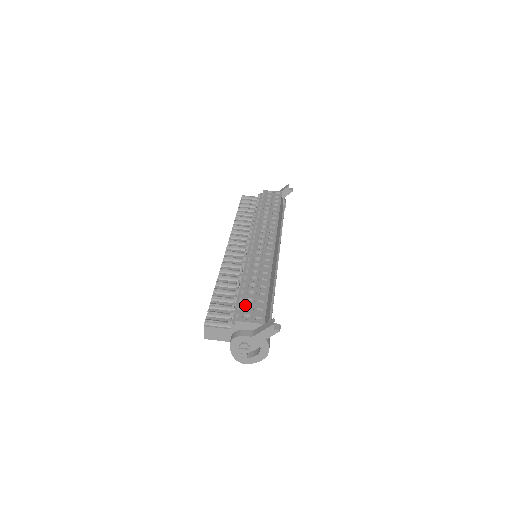
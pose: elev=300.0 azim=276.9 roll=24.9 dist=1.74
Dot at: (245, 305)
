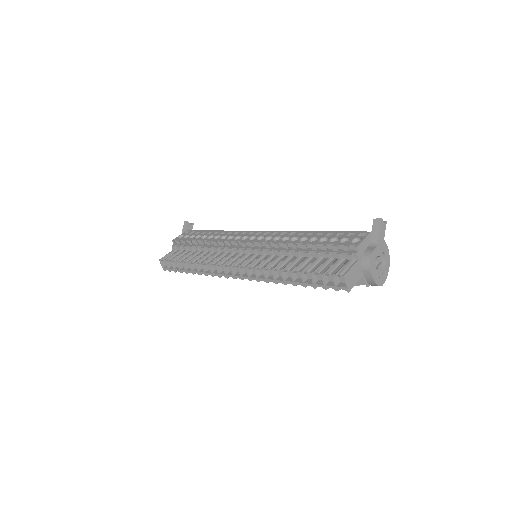
Dot at: (338, 242)
